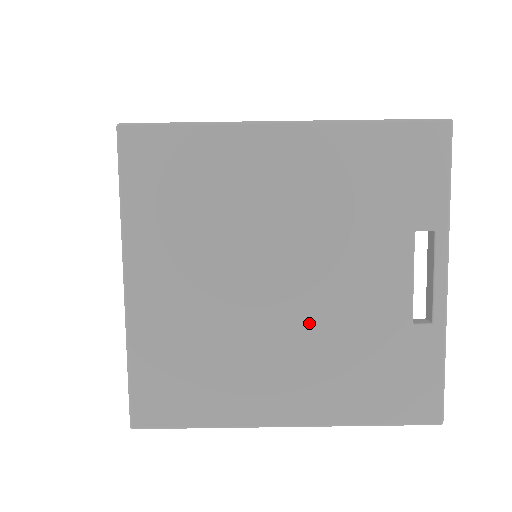
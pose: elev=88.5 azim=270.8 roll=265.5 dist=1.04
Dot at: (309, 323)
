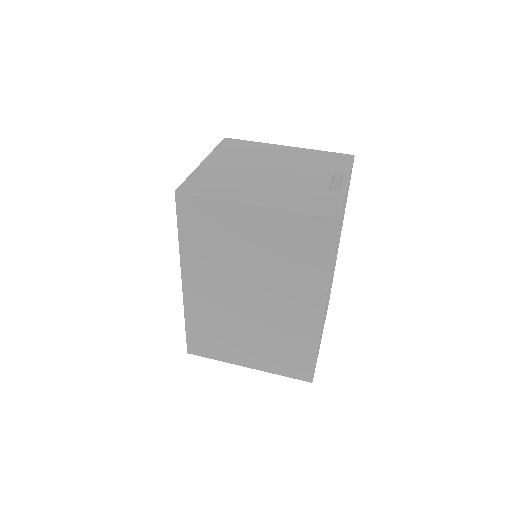
Dot at: (279, 181)
